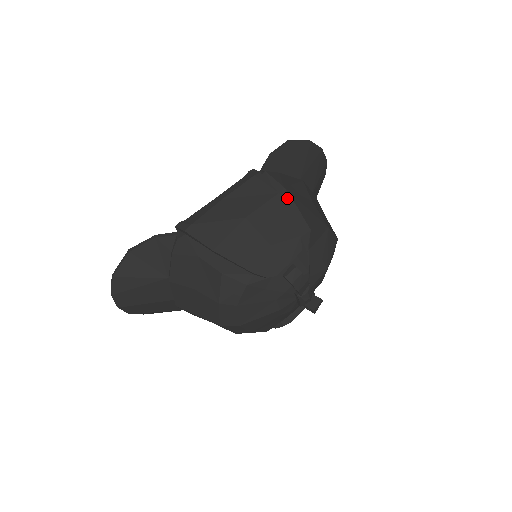
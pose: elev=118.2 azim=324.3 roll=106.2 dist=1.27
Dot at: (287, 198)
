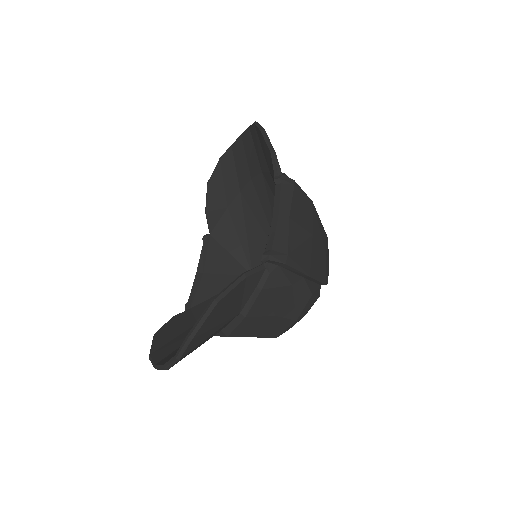
Dot at: occluded
